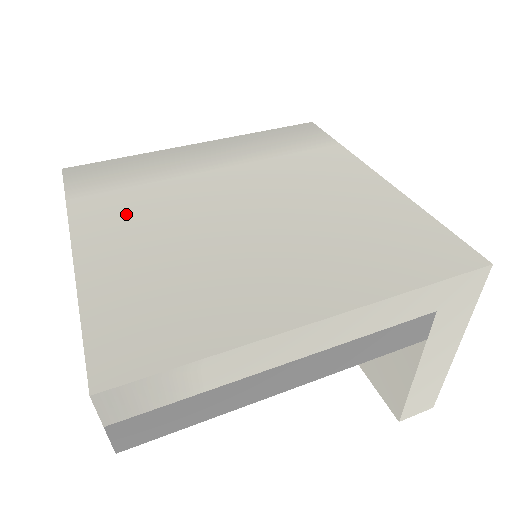
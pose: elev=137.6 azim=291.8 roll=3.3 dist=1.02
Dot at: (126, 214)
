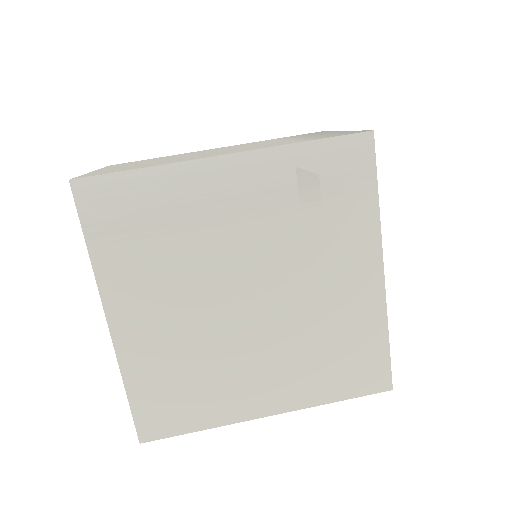
Dot at: (148, 285)
